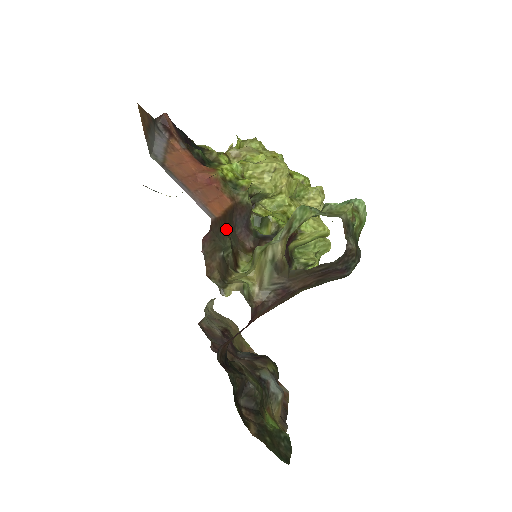
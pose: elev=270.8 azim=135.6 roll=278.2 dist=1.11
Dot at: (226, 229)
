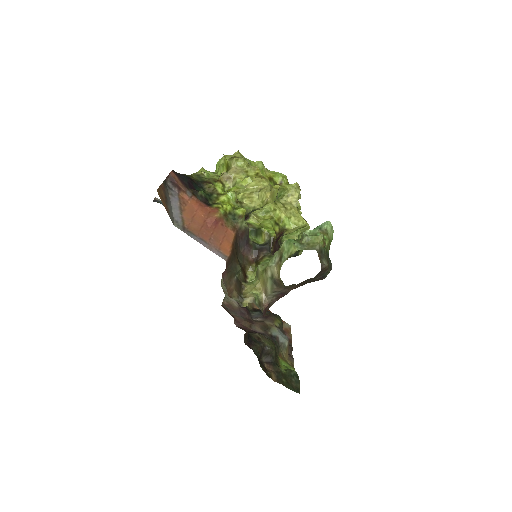
Dot at: (235, 258)
